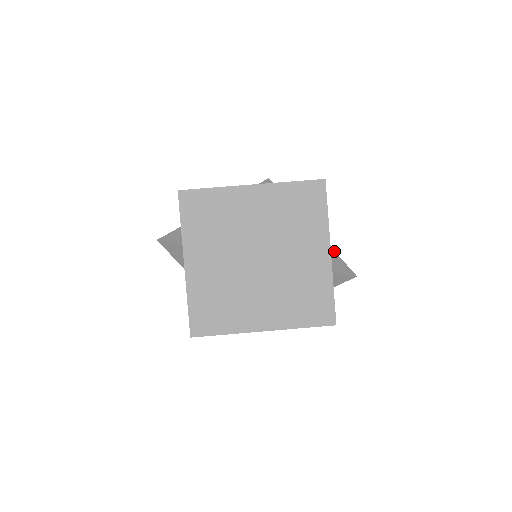
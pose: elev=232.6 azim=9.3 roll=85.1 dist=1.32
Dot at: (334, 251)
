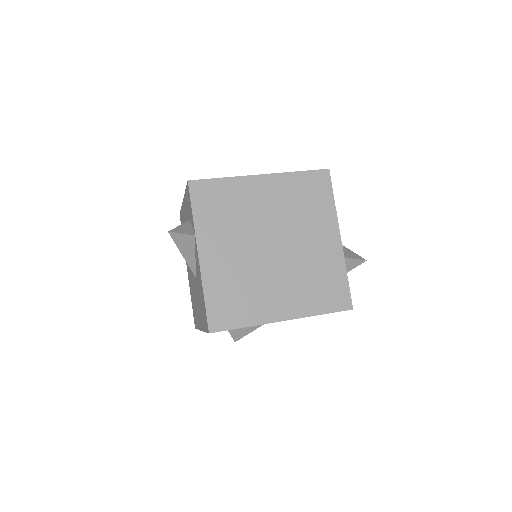
Dot at: occluded
